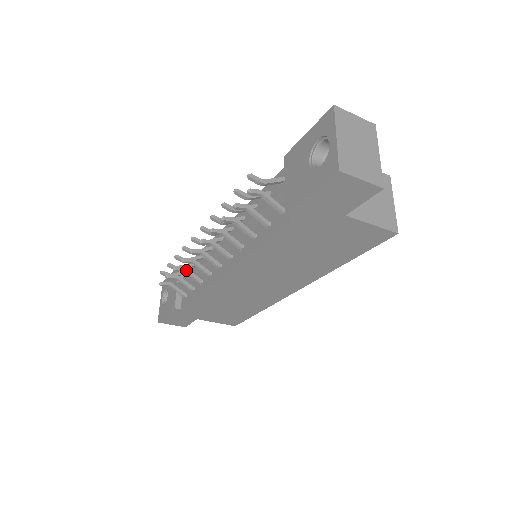
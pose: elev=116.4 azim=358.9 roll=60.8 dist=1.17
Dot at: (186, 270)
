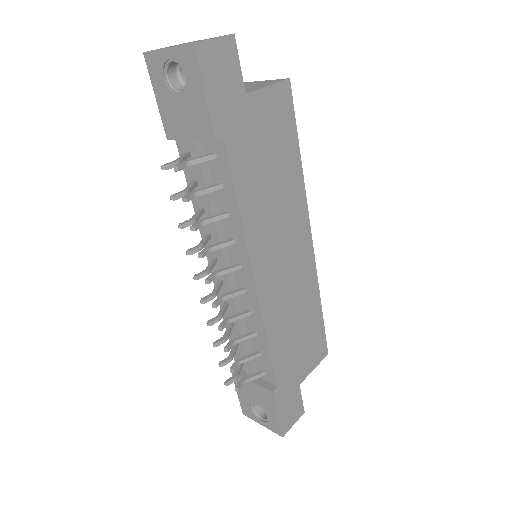
Dot at: (234, 340)
